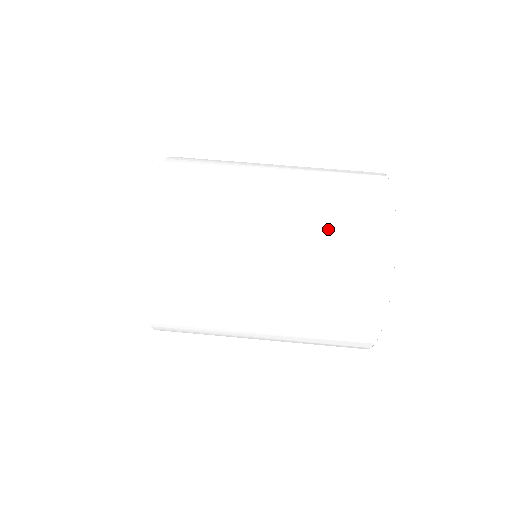
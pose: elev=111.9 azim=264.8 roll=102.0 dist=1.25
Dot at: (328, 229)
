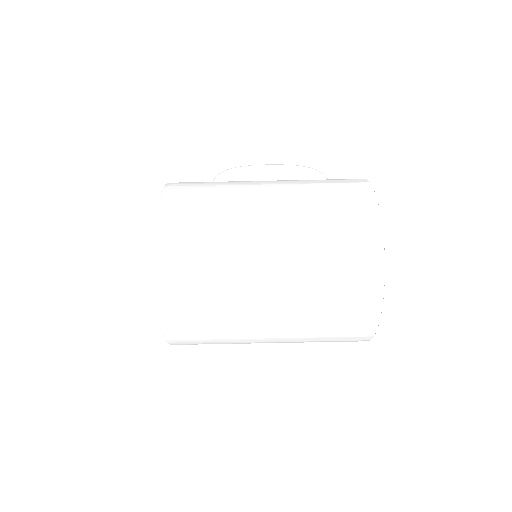
Dot at: (316, 341)
